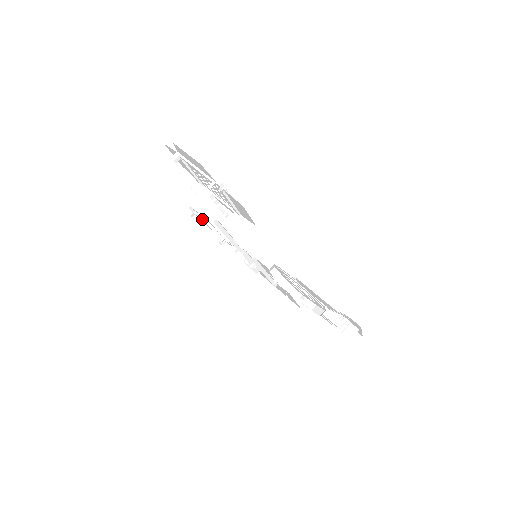
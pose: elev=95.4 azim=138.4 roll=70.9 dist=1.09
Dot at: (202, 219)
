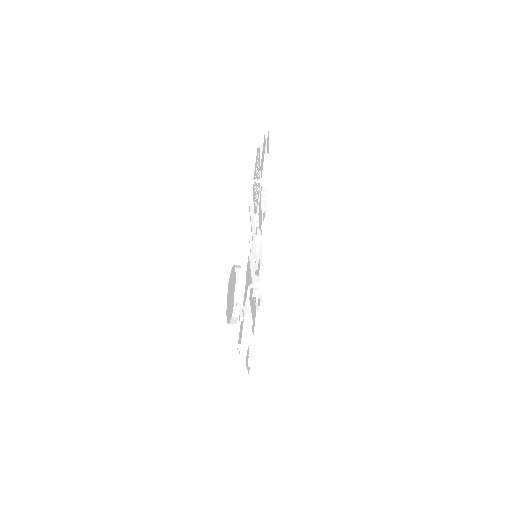
Dot at: occluded
